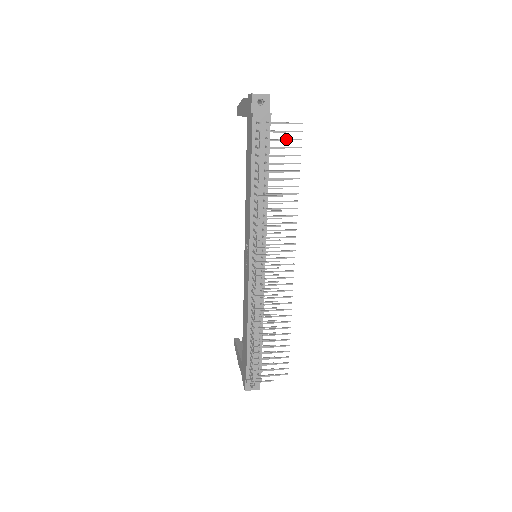
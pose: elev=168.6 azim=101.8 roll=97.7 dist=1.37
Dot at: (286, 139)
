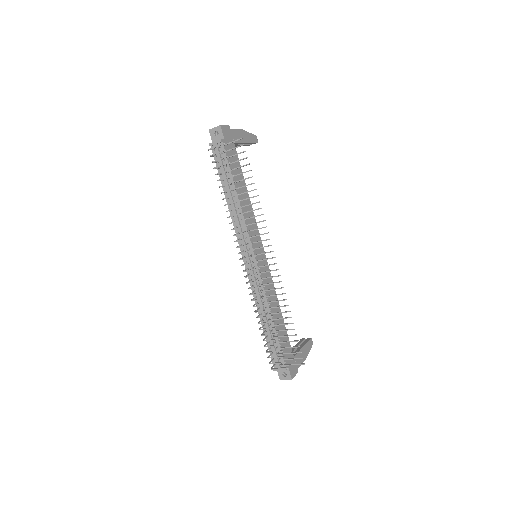
Dot at: (234, 155)
